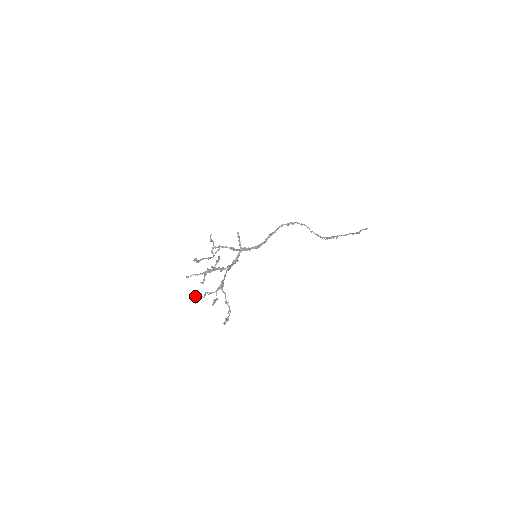
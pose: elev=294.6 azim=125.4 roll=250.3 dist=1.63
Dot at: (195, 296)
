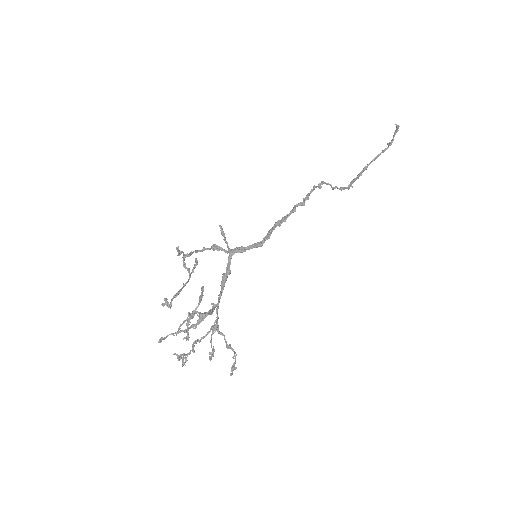
Dot at: (180, 357)
